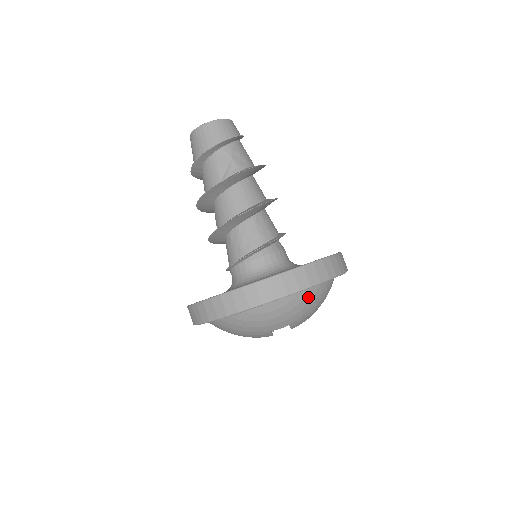
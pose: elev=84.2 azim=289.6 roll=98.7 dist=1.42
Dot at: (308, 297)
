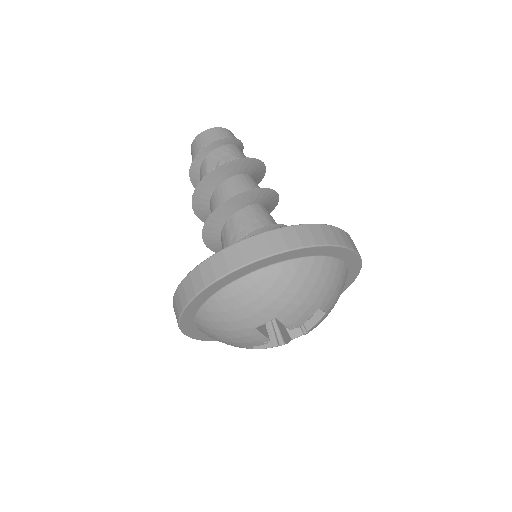
Dot at: (285, 275)
